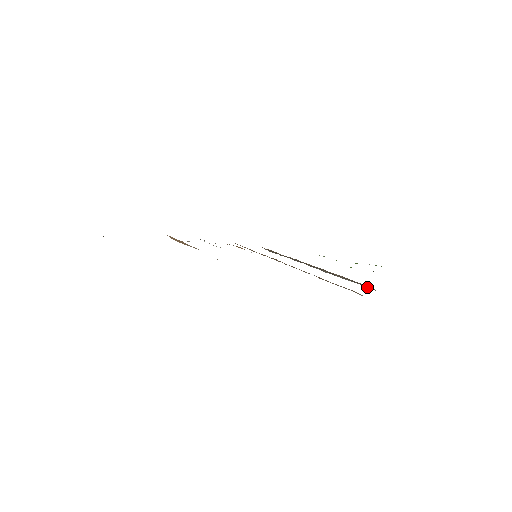
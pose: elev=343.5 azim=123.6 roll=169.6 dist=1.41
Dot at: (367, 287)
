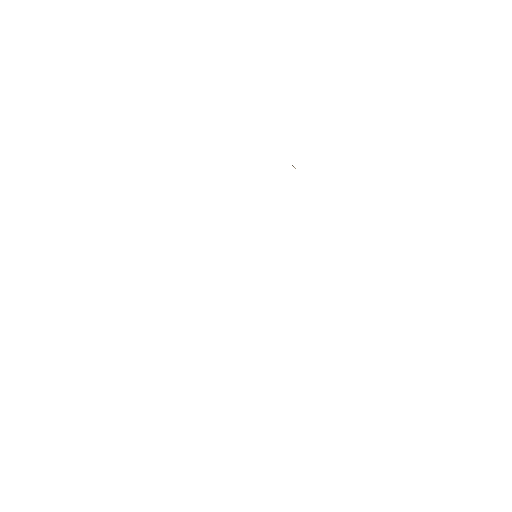
Dot at: occluded
